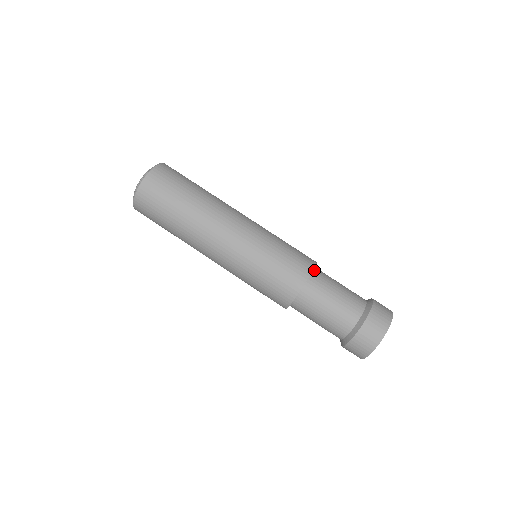
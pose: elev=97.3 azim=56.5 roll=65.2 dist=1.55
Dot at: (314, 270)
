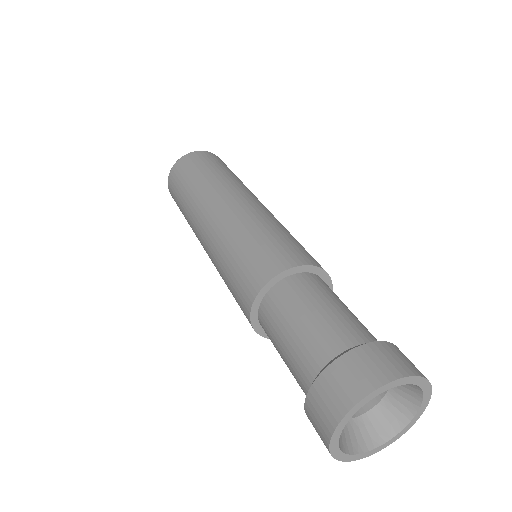
Dot at: occluded
